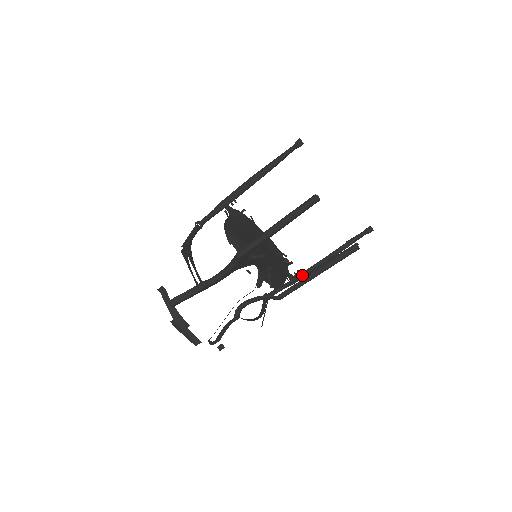
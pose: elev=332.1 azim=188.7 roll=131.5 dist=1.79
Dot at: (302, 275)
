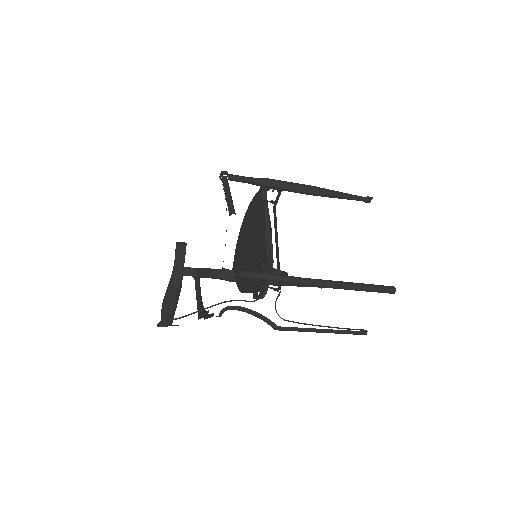
Dot at: occluded
